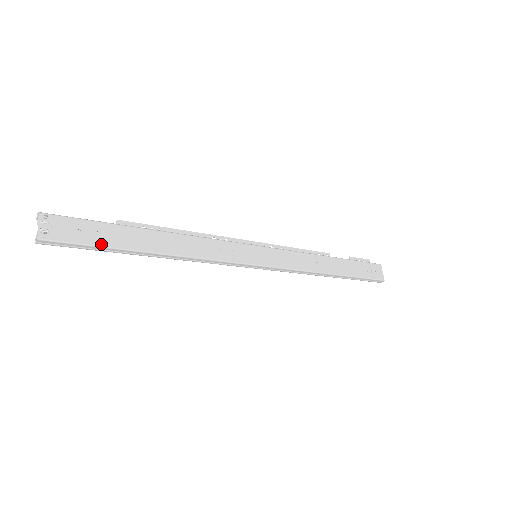
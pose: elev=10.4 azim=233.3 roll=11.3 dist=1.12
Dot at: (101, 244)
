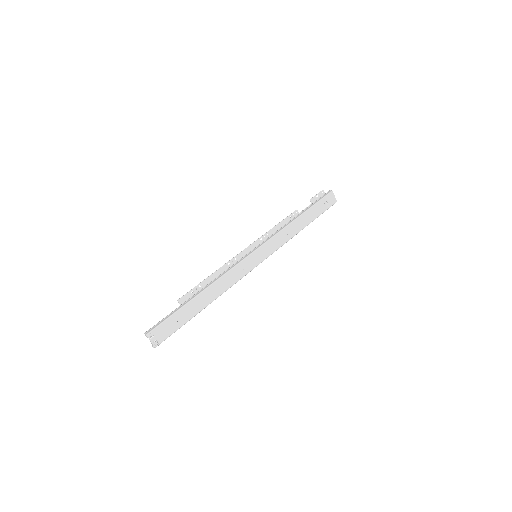
Dot at: (181, 325)
